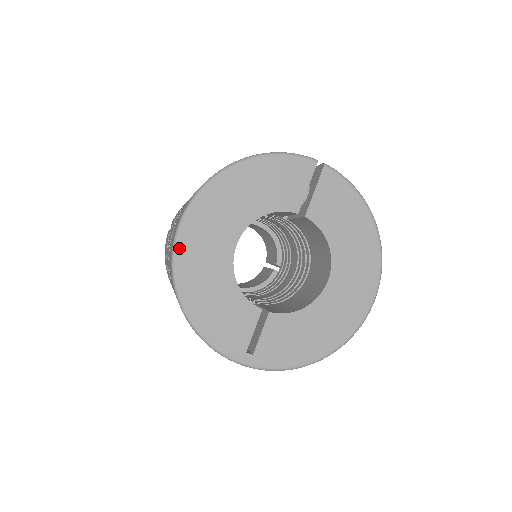
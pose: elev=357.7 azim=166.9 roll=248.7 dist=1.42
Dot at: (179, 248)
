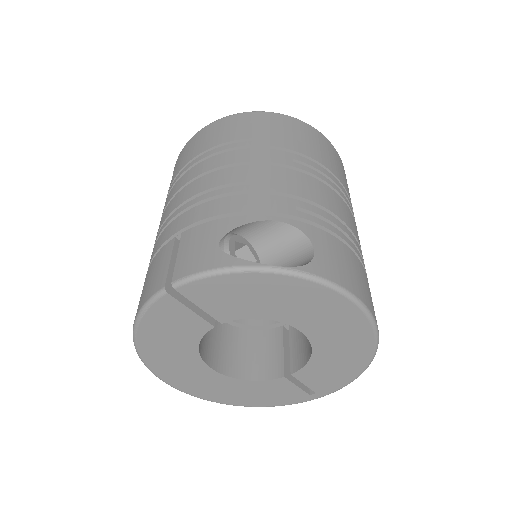
Dot at: (192, 394)
